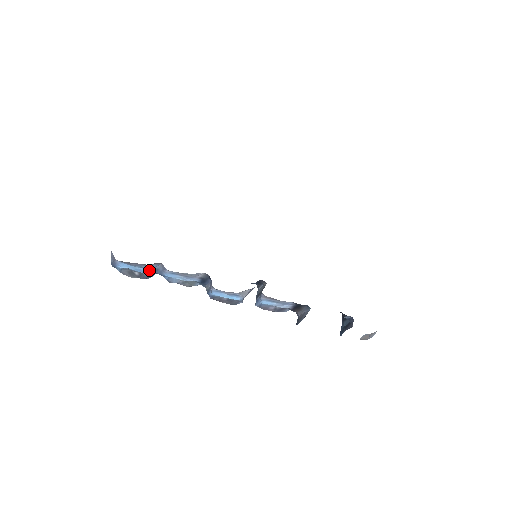
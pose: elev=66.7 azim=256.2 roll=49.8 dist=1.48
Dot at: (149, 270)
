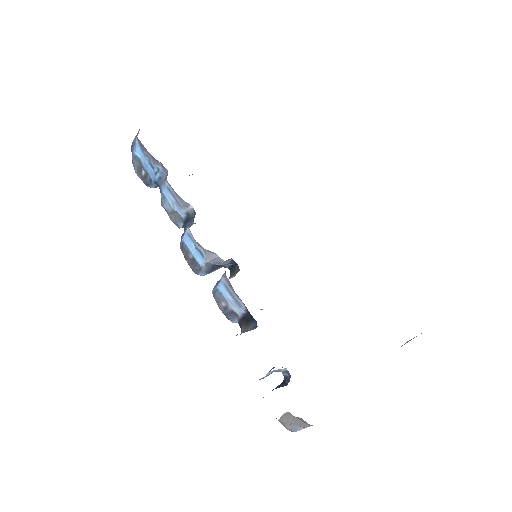
Dot at: (154, 172)
